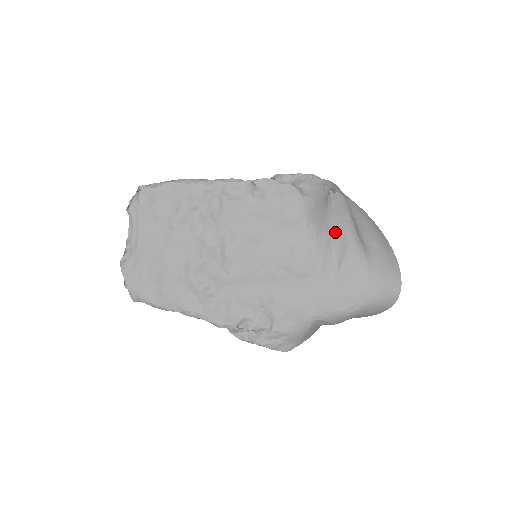
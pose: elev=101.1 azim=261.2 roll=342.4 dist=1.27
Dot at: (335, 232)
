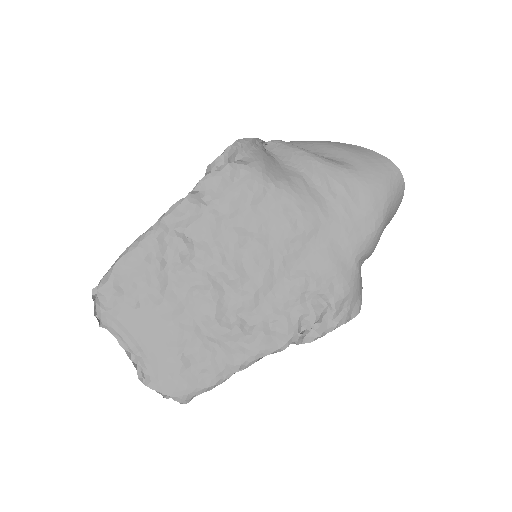
Dot at: (302, 172)
